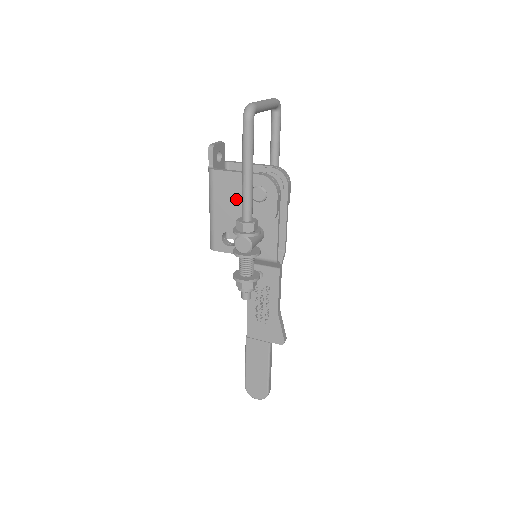
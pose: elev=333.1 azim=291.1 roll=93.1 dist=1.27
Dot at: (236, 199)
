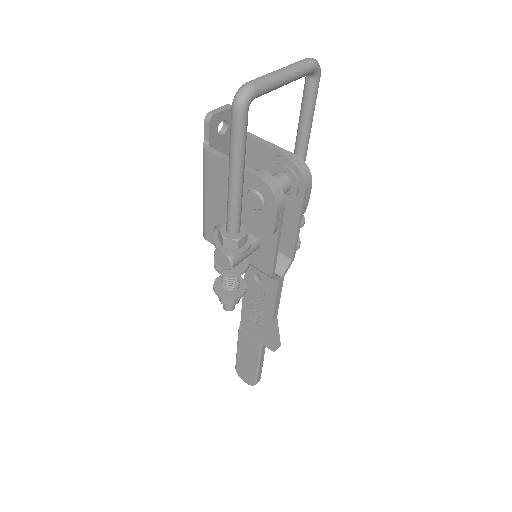
Dot at: occluded
